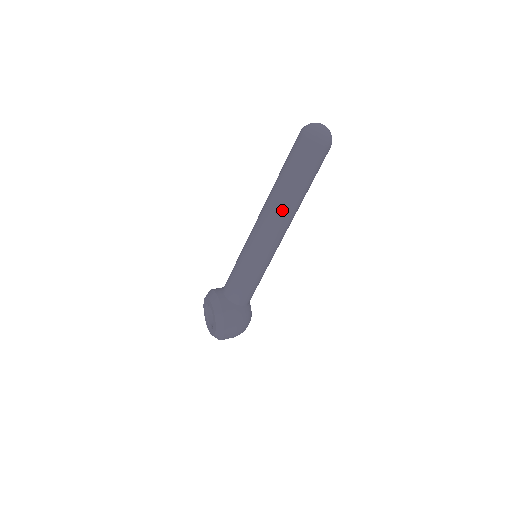
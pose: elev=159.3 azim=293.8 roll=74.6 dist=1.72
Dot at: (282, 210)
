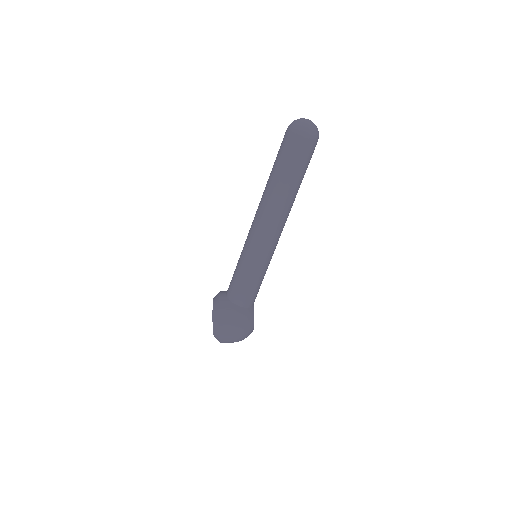
Dot at: (270, 203)
